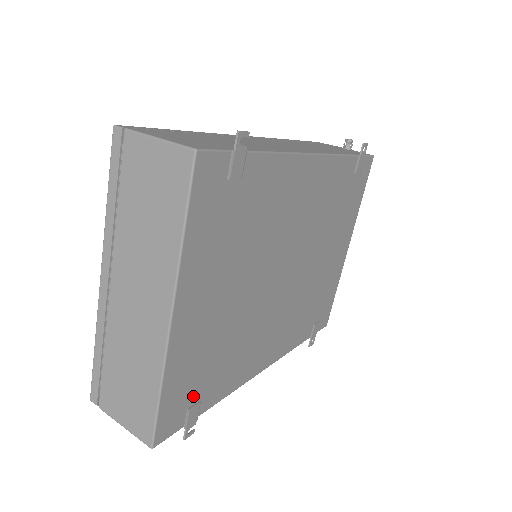
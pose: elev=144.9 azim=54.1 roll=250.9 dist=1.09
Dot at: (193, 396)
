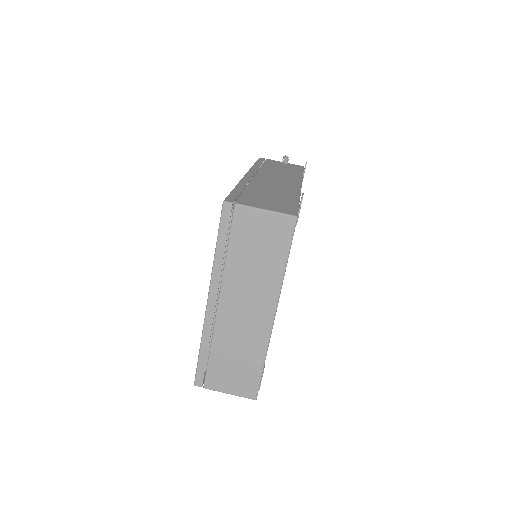
Dot at: occluded
